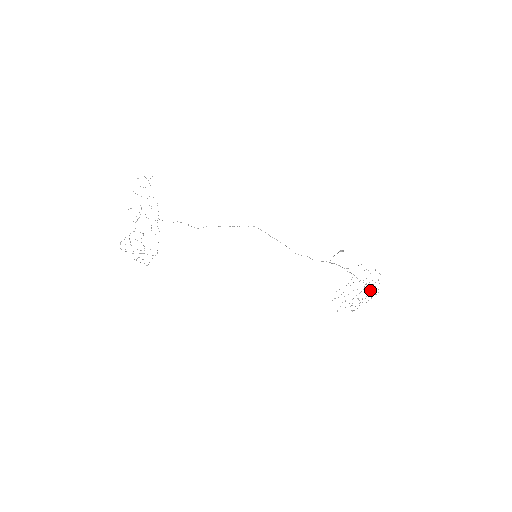
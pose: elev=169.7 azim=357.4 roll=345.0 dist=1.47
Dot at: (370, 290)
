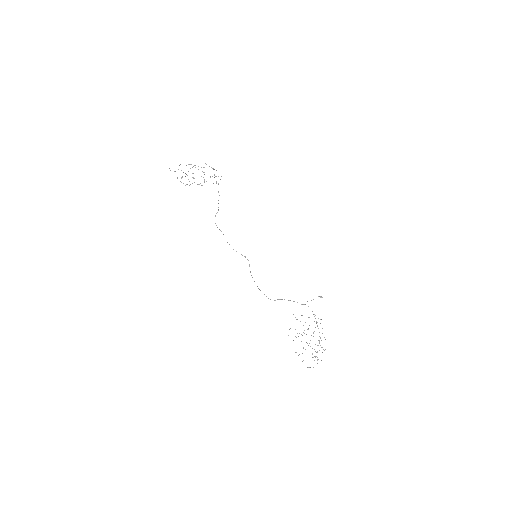
Dot at: occluded
